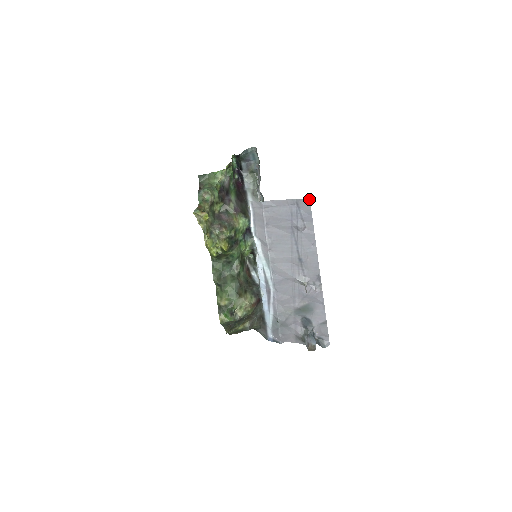
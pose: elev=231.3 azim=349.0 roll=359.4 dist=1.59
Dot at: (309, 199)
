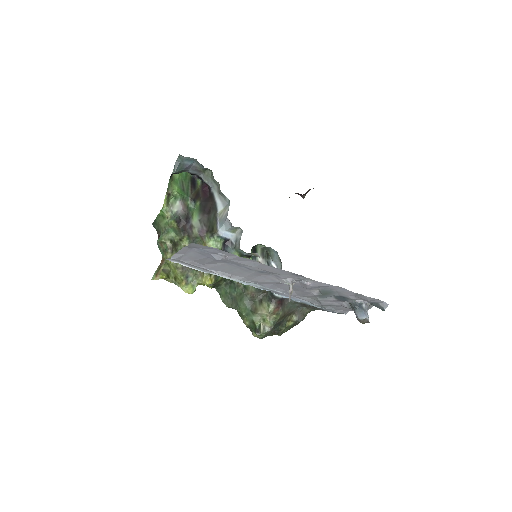
Dot at: (192, 243)
